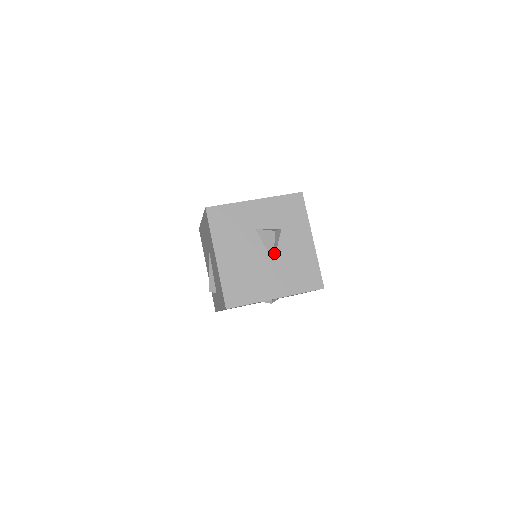
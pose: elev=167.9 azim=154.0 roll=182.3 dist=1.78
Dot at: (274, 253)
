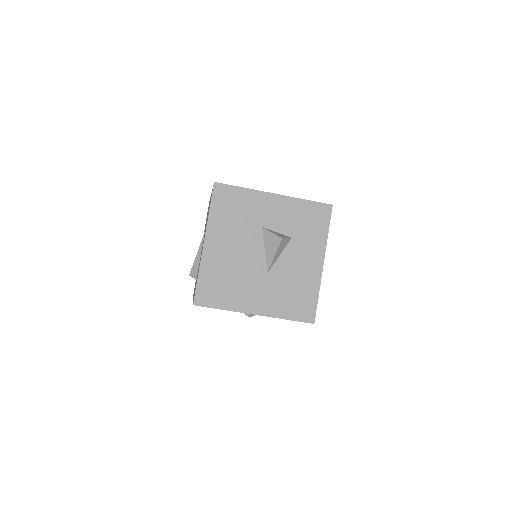
Dot at: (272, 262)
